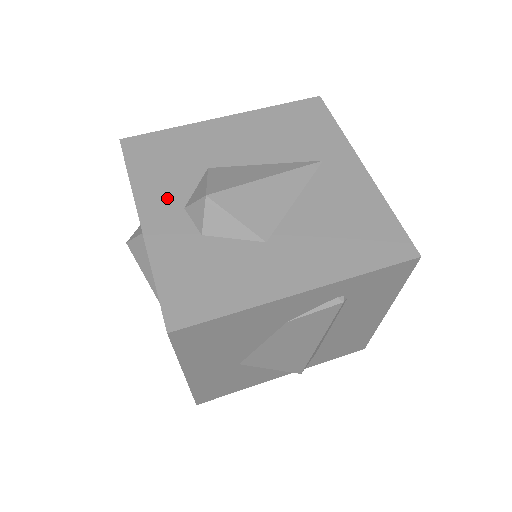
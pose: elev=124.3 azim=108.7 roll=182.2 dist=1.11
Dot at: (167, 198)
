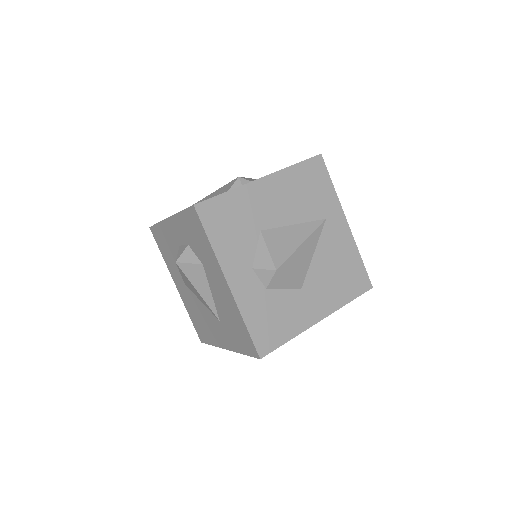
Dot at: (240, 261)
